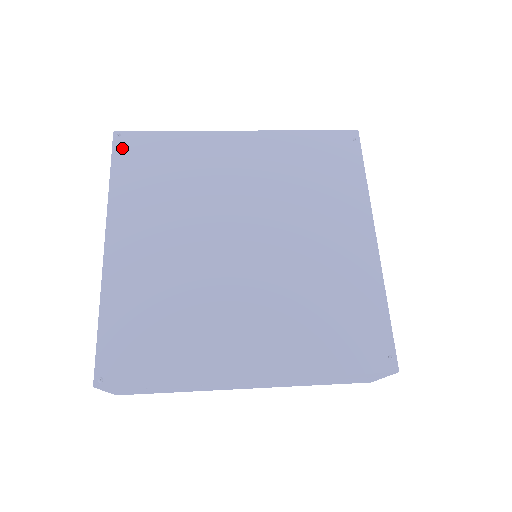
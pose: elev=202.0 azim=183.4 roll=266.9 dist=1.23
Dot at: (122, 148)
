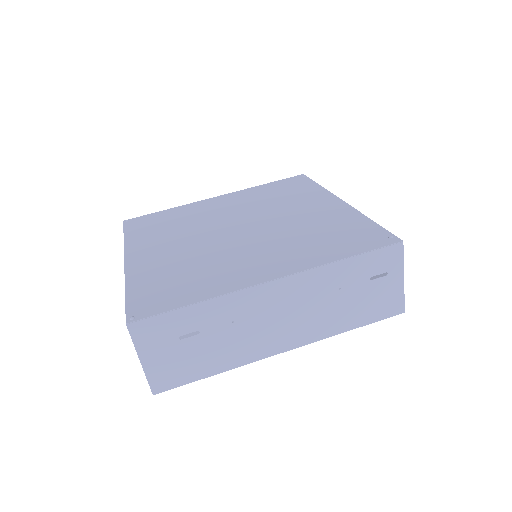
Dot at: (131, 224)
